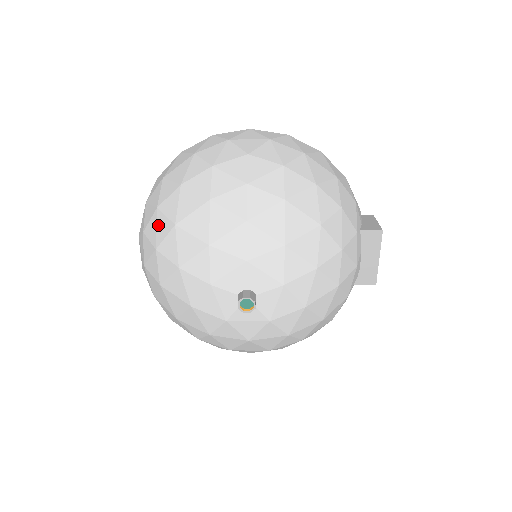
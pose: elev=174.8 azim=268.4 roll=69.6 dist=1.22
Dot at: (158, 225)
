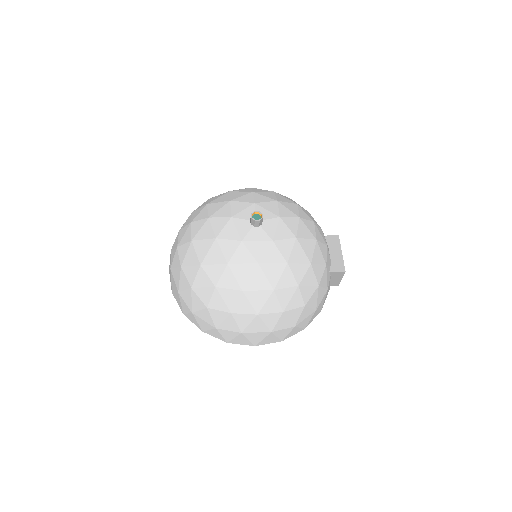
Dot at: (193, 215)
